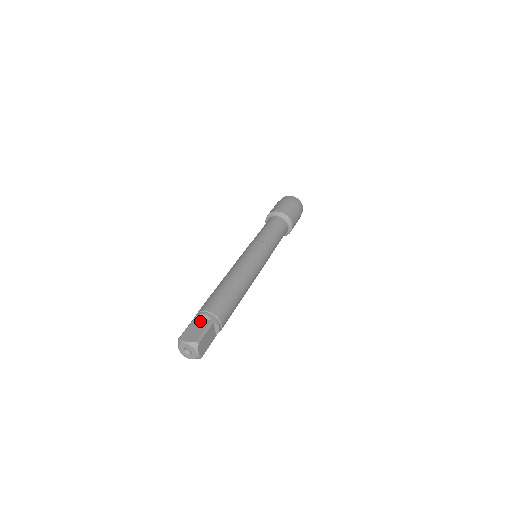
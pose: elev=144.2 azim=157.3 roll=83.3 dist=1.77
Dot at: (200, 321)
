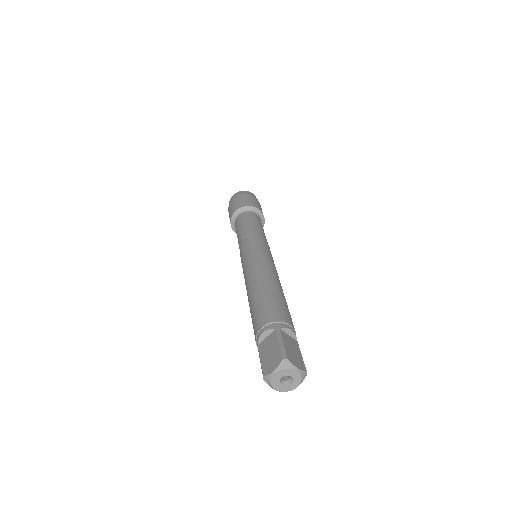
Dot at: (266, 342)
